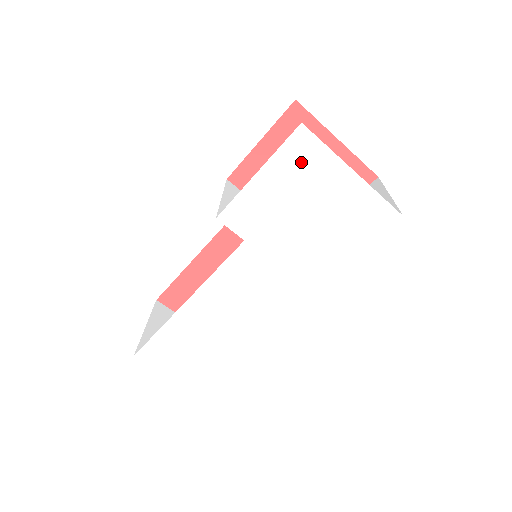
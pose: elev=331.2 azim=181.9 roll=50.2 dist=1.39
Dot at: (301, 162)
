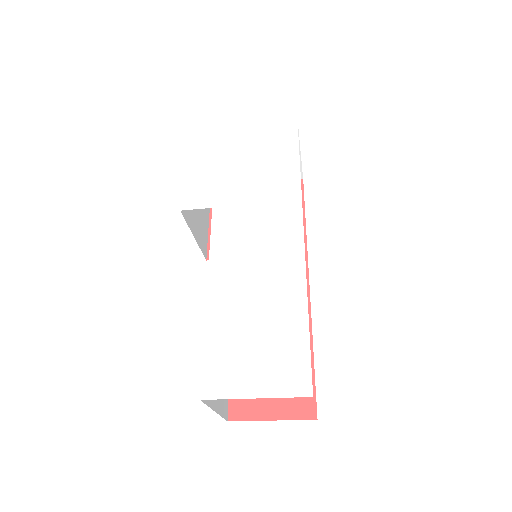
Dot at: (206, 144)
